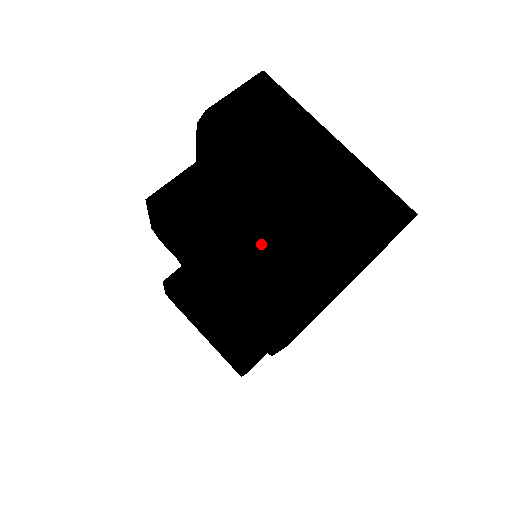
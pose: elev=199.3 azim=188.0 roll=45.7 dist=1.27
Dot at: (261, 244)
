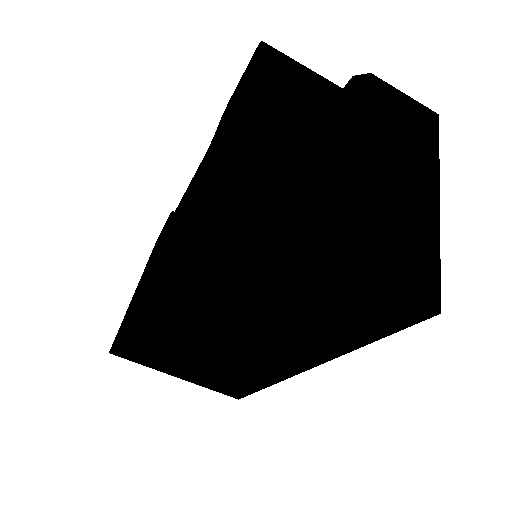
Dot at: (291, 145)
